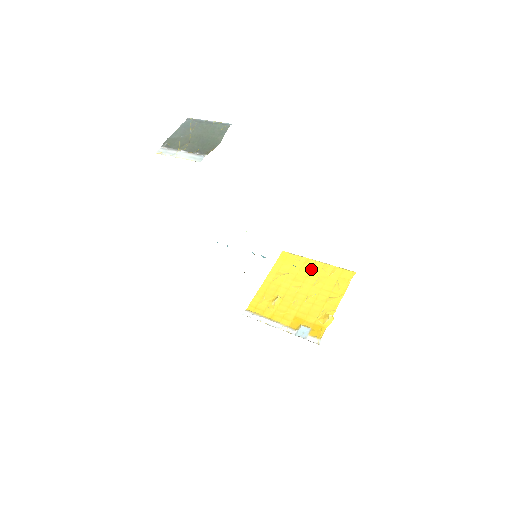
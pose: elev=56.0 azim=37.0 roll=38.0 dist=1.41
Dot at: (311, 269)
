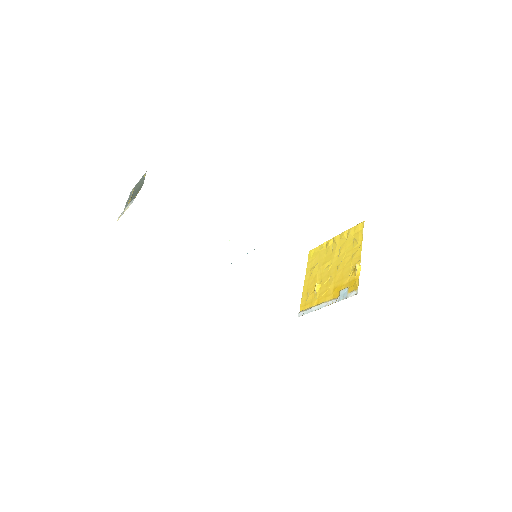
Dot at: (332, 246)
